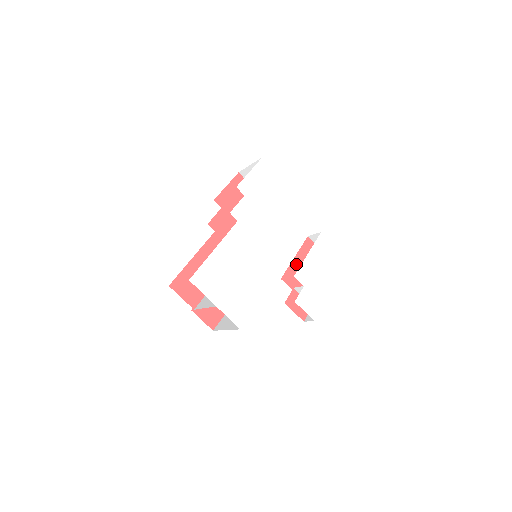
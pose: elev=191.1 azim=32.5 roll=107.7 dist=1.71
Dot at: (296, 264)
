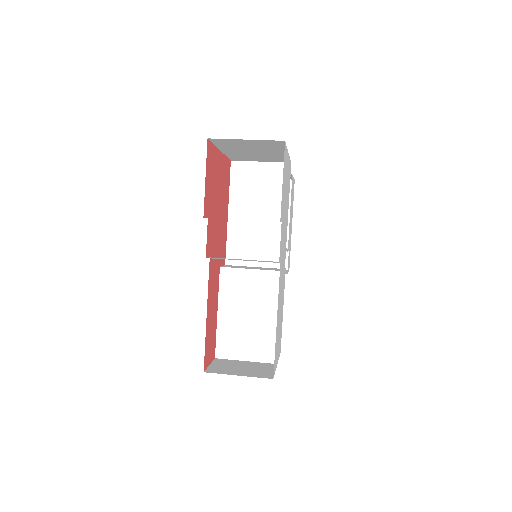
Dot at: occluded
